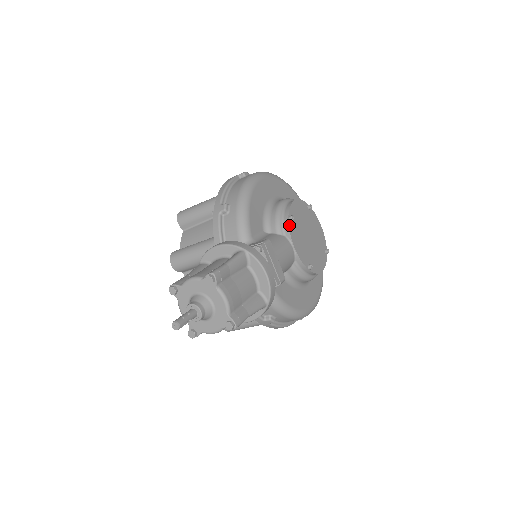
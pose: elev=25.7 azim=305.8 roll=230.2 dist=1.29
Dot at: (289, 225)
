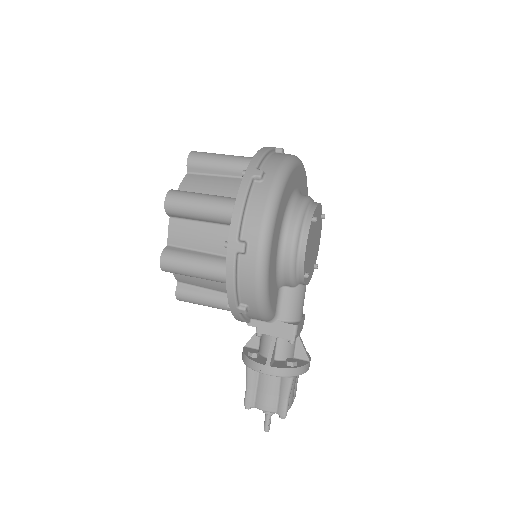
Dot at: (305, 281)
